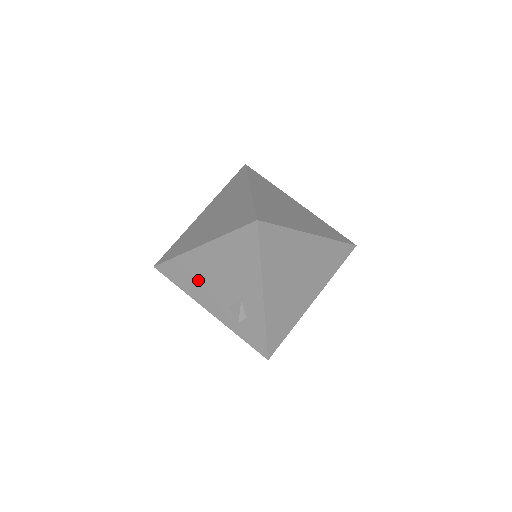
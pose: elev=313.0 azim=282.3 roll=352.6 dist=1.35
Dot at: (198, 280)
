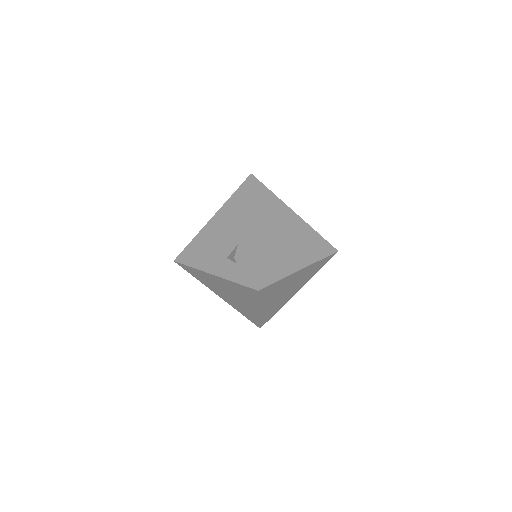
Dot at: (207, 249)
